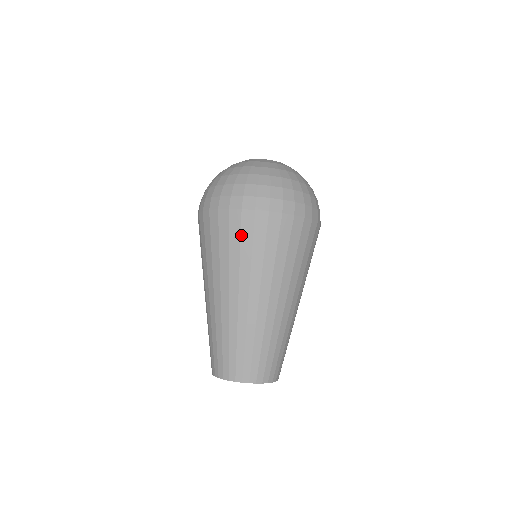
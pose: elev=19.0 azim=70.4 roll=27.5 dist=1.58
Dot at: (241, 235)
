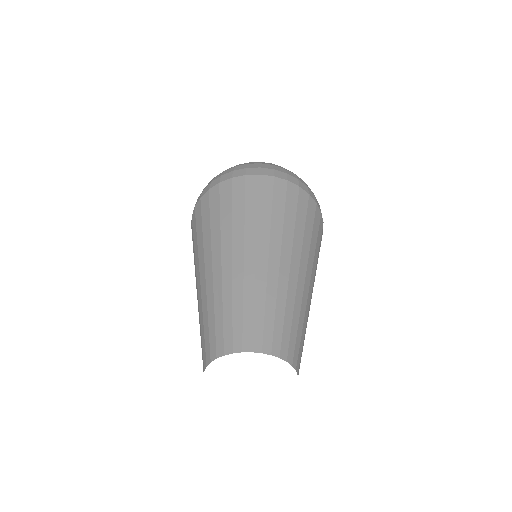
Dot at: (202, 216)
